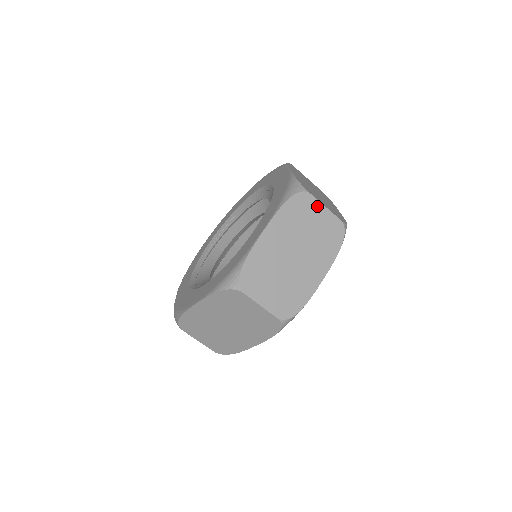
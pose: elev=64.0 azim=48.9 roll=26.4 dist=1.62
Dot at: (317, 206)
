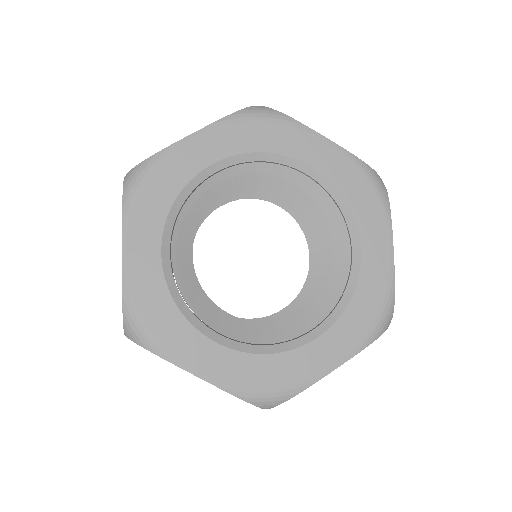
Dot at: occluded
